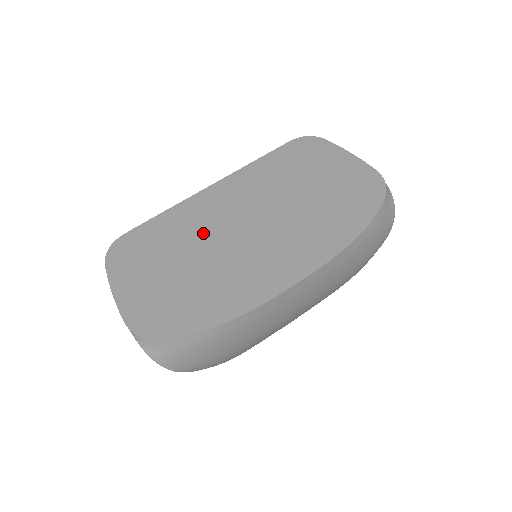
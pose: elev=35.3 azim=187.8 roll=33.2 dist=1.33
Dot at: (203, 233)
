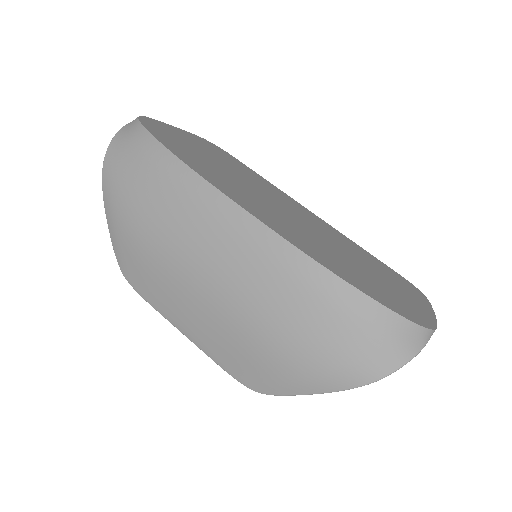
Dot at: (261, 186)
